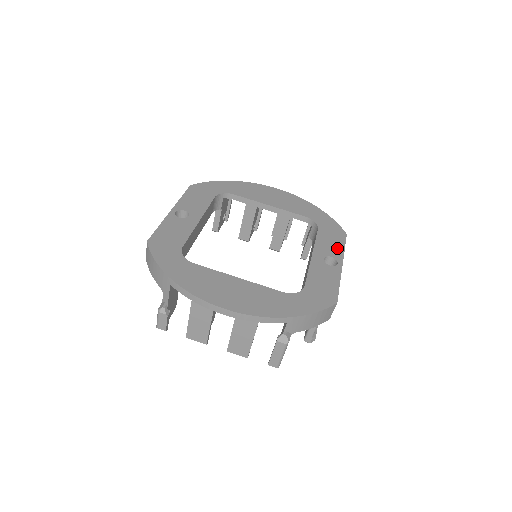
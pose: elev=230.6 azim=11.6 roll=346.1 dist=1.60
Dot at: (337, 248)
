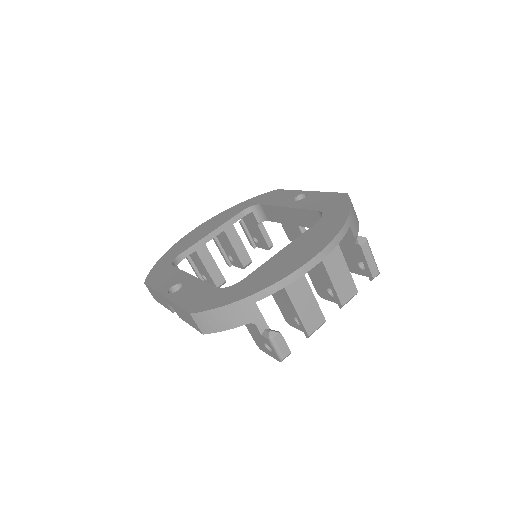
Dot at: (289, 194)
